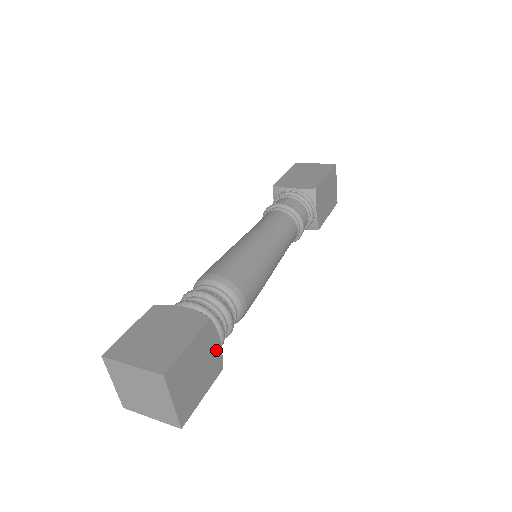
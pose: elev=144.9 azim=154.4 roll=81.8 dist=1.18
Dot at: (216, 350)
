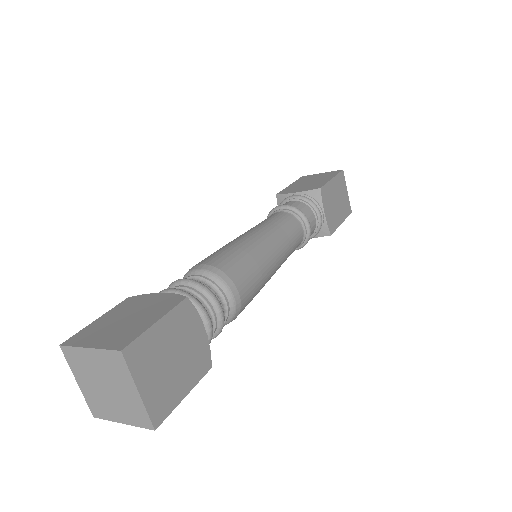
Dot at: (200, 340)
